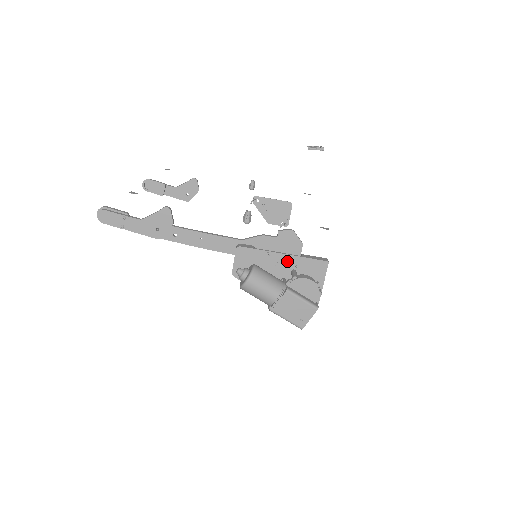
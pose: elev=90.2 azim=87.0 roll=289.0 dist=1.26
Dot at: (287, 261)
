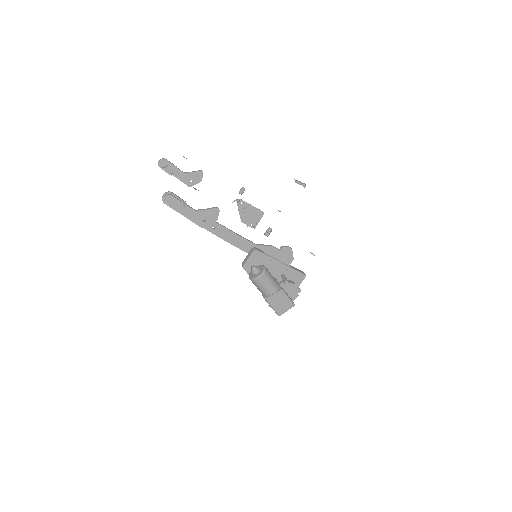
Dot at: (282, 268)
